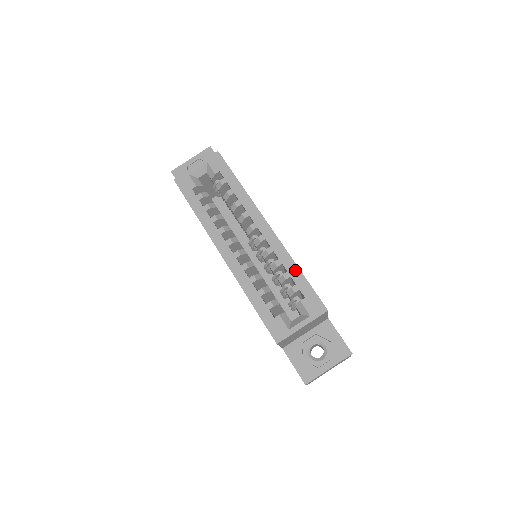
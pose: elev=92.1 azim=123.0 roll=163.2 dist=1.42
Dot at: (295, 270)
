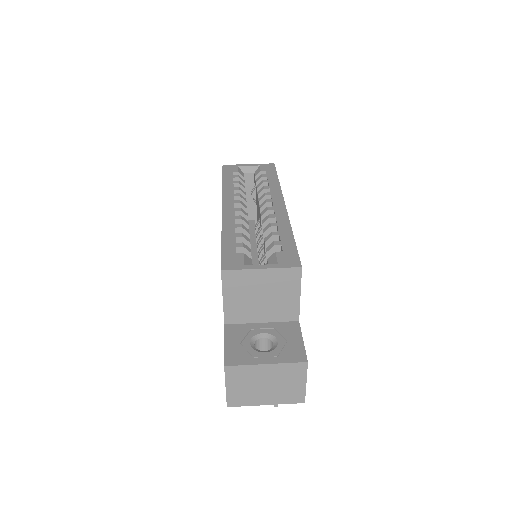
Dot at: (288, 233)
